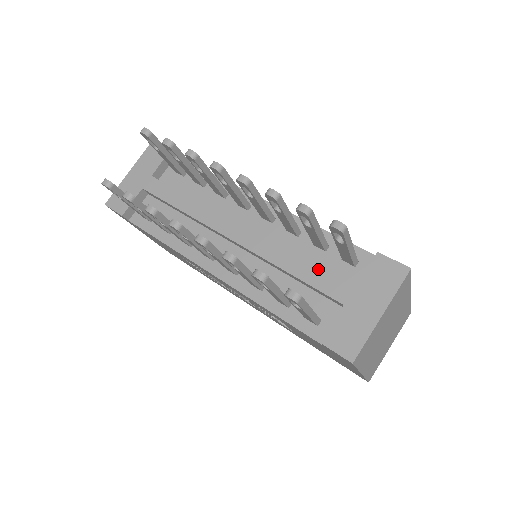
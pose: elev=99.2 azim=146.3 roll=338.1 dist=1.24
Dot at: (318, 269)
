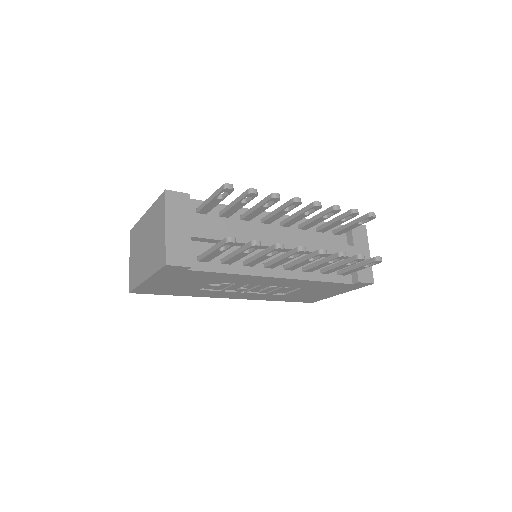
Dot at: (335, 244)
